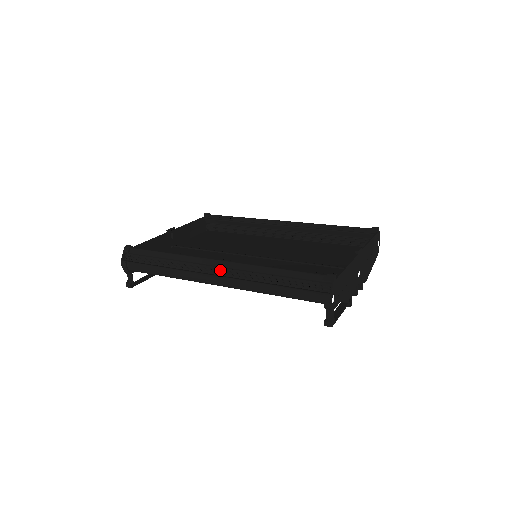
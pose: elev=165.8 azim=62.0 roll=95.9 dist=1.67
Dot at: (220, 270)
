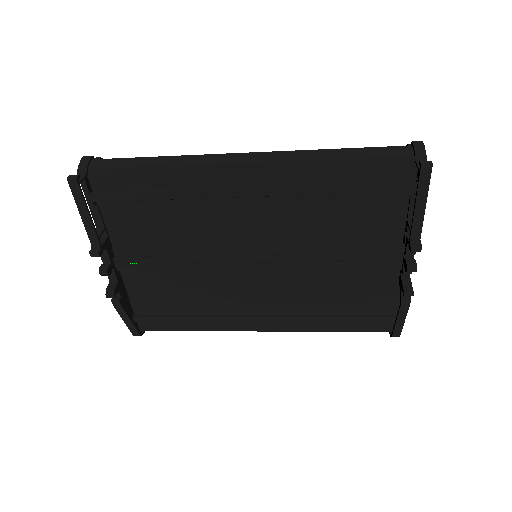
Dot at: occluded
